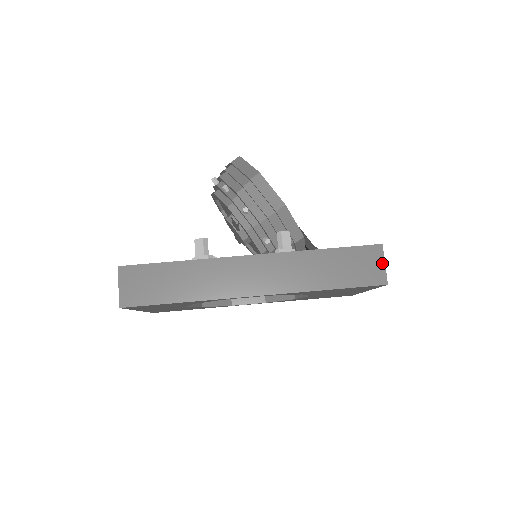
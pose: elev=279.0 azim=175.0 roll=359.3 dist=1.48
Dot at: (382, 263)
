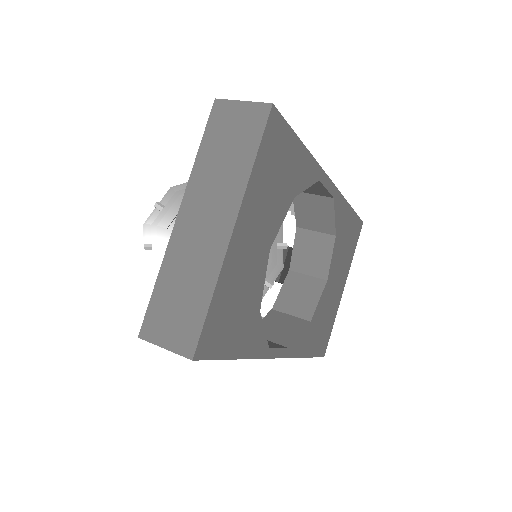
Dot at: occluded
